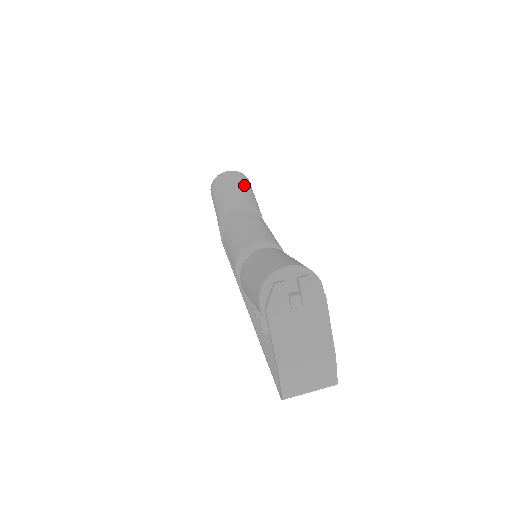
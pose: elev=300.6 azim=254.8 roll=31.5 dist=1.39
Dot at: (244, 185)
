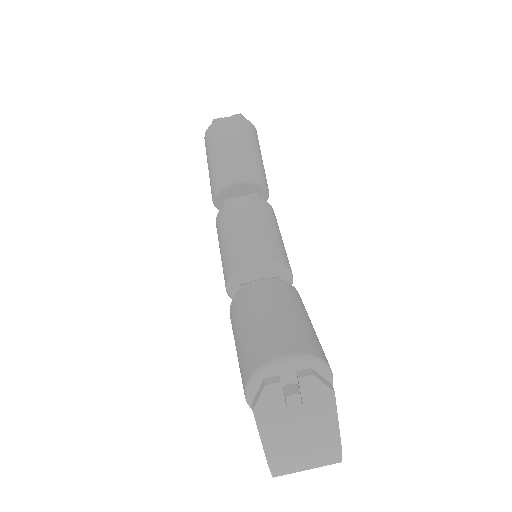
Dot at: (247, 142)
